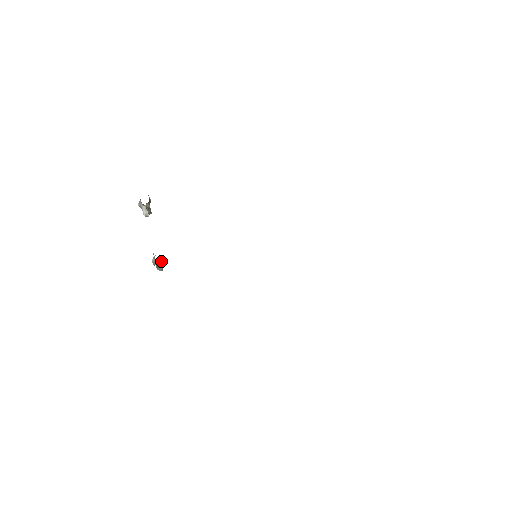
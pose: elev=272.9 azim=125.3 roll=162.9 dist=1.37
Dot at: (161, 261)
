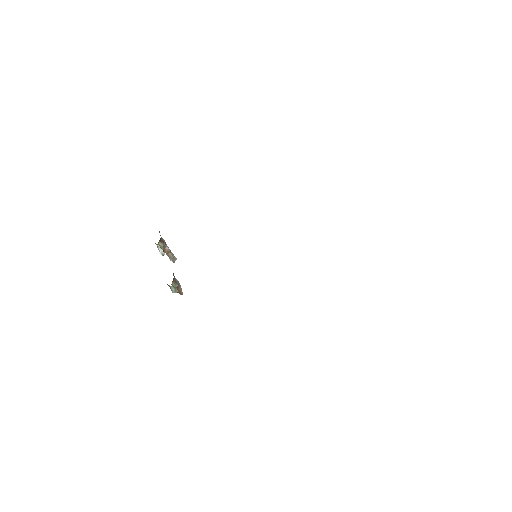
Dot at: (173, 283)
